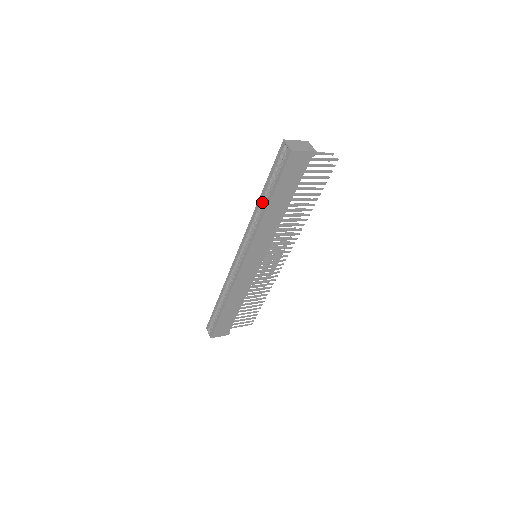
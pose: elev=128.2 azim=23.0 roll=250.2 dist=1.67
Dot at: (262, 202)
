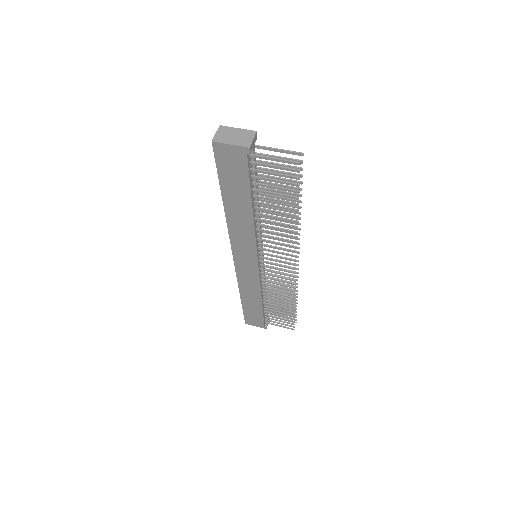
Dot at: occluded
